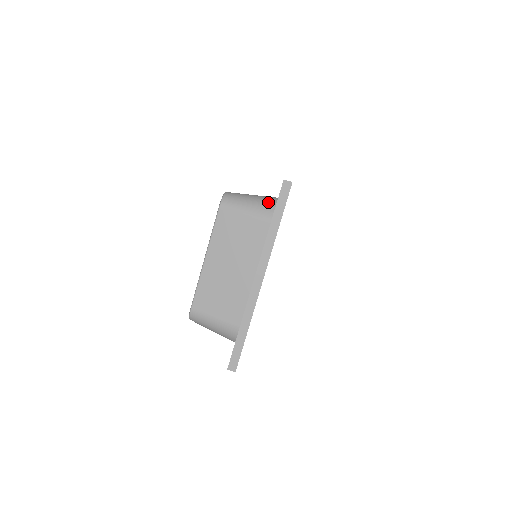
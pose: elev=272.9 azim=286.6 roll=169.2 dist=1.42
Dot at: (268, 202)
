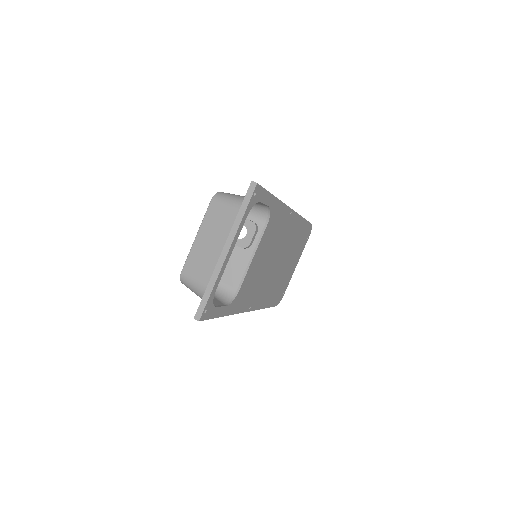
Dot at: occluded
